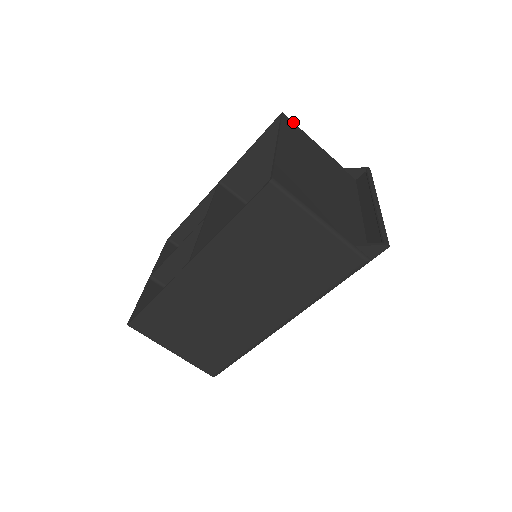
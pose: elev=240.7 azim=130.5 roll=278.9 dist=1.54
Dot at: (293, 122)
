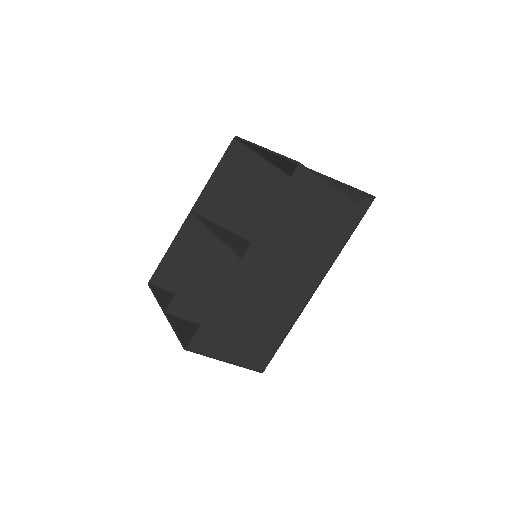
Dot at: occluded
